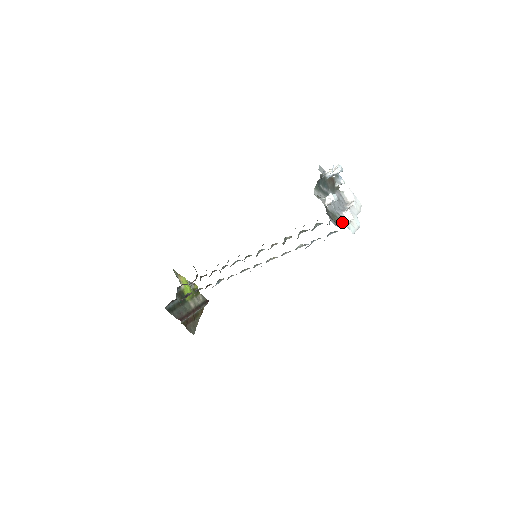
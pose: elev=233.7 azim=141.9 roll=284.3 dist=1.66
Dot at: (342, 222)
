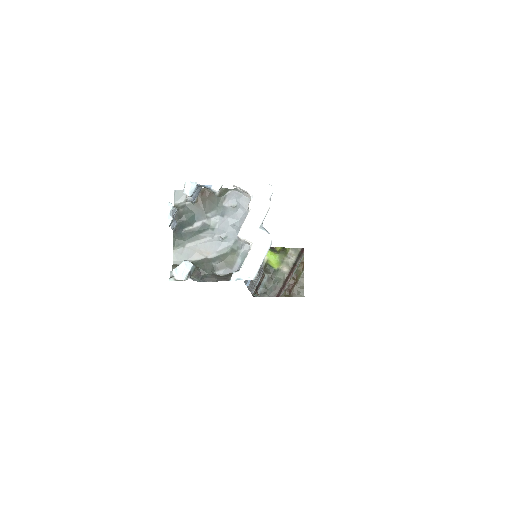
Dot at: (248, 249)
